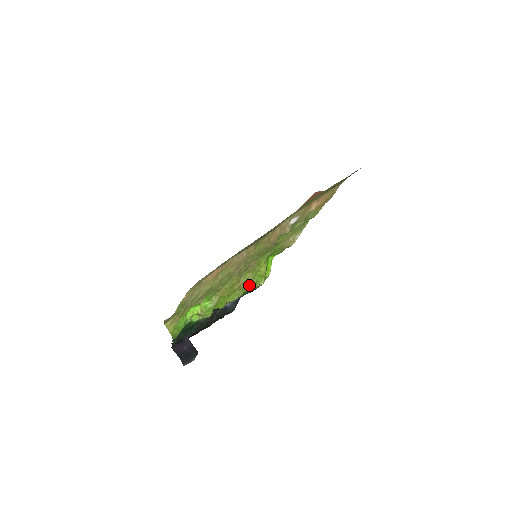
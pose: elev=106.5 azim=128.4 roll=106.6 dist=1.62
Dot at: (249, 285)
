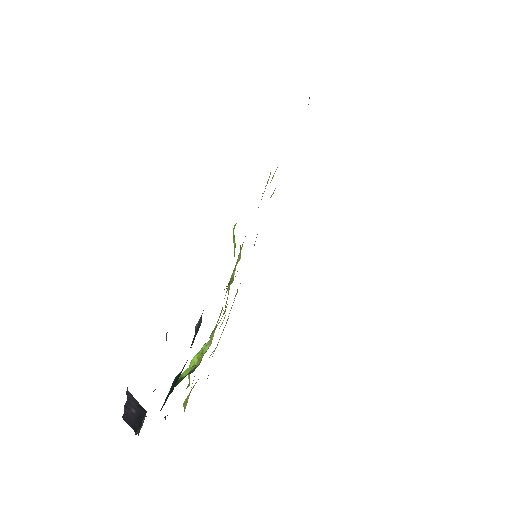
Dot at: (227, 288)
